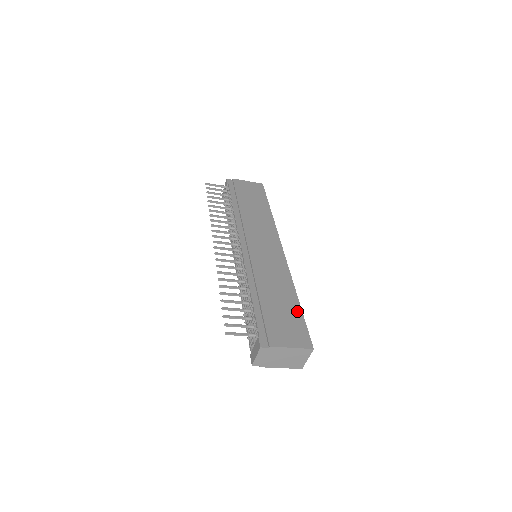
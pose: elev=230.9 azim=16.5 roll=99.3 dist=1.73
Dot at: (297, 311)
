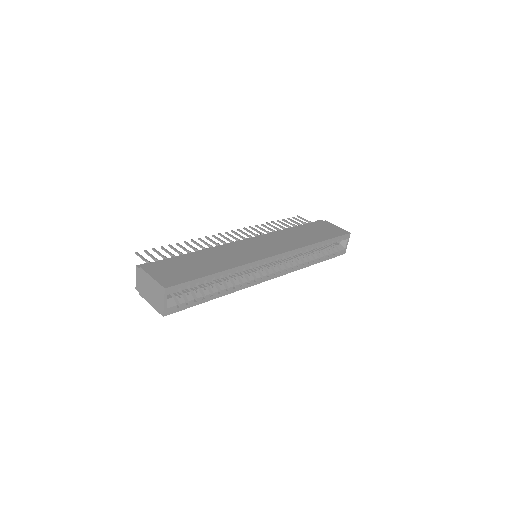
Dot at: (202, 273)
